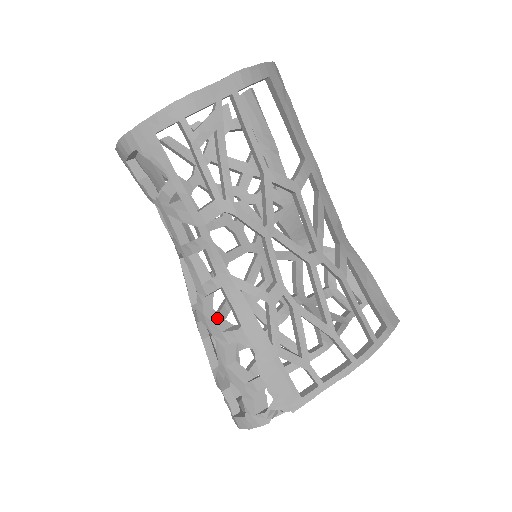
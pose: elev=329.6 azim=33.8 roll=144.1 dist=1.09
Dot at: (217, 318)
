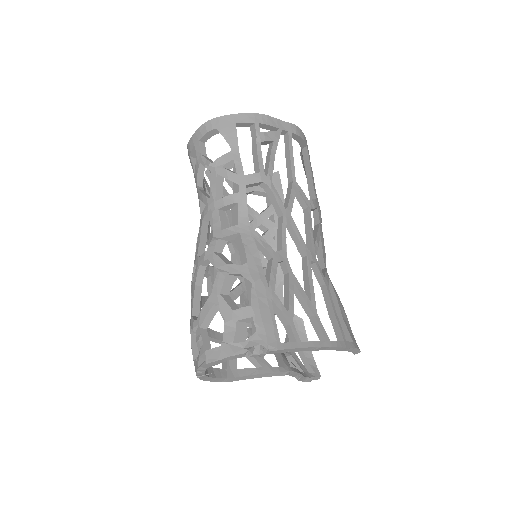
Dot at: (224, 258)
